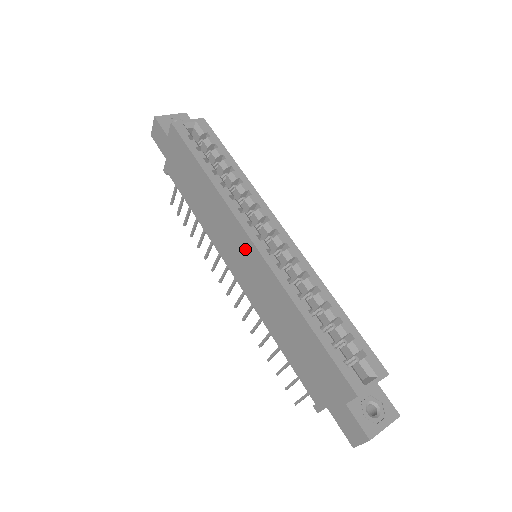
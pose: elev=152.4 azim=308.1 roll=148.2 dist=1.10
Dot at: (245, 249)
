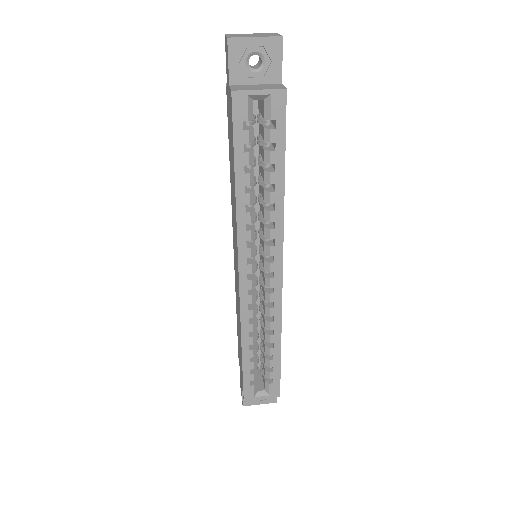
Dot at: (237, 267)
